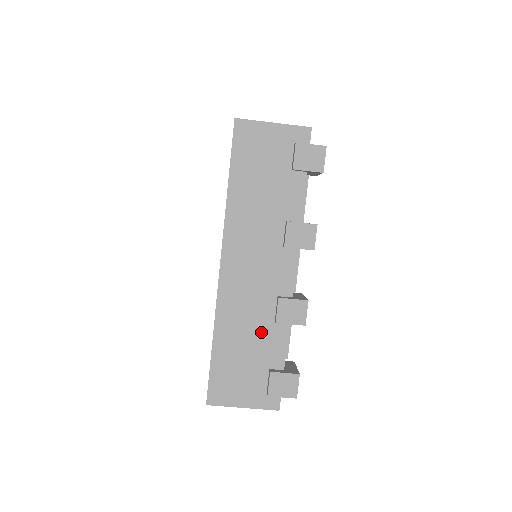
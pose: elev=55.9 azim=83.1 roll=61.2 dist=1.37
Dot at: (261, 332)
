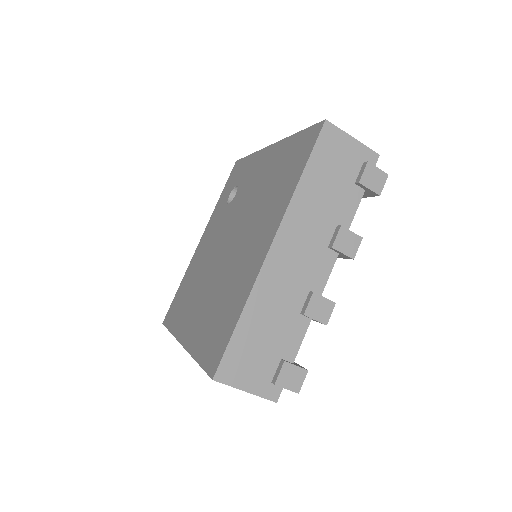
Dot at: (285, 320)
